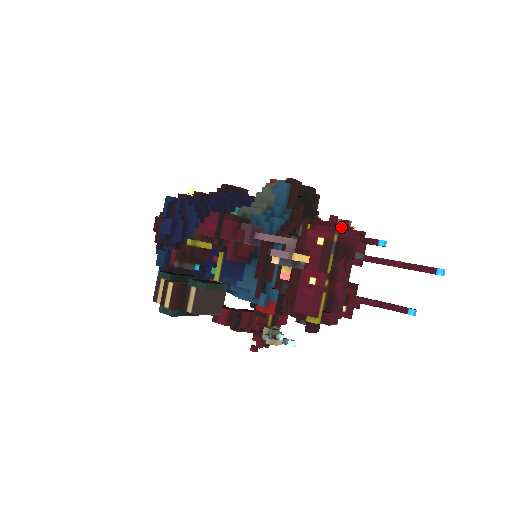
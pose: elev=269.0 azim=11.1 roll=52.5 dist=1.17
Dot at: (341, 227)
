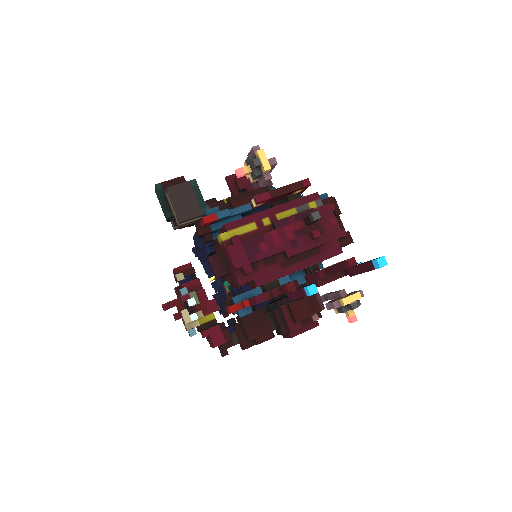
Dot at: (328, 209)
